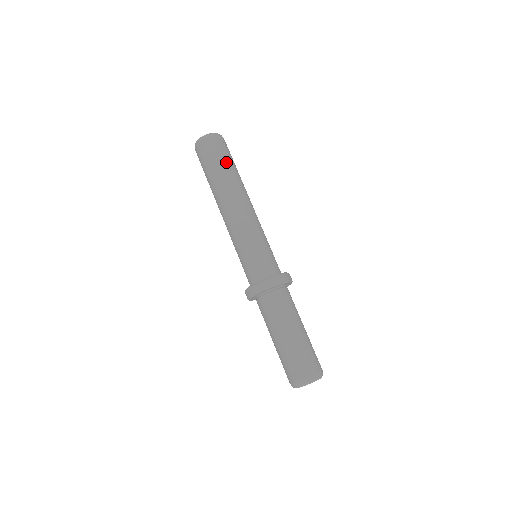
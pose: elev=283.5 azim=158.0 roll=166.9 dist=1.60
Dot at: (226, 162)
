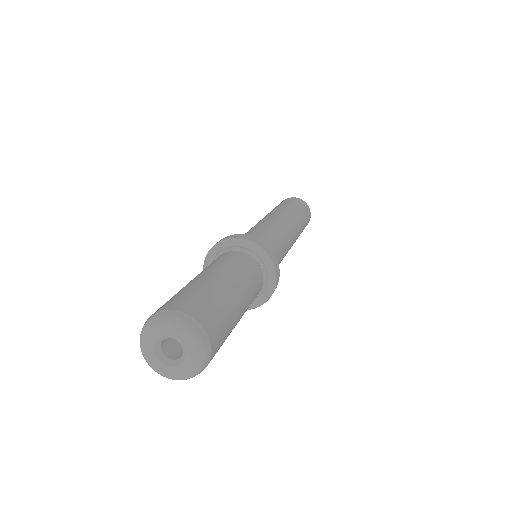
Dot at: (288, 204)
